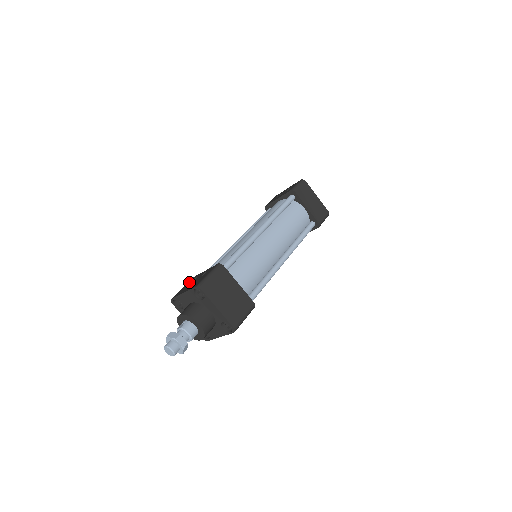
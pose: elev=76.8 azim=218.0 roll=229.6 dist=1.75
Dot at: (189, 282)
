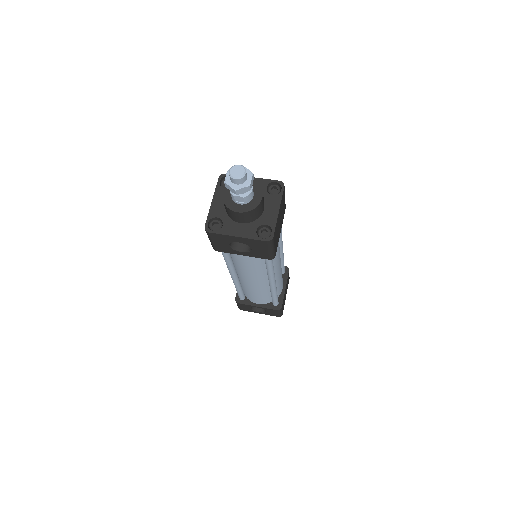
Dot at: occluded
